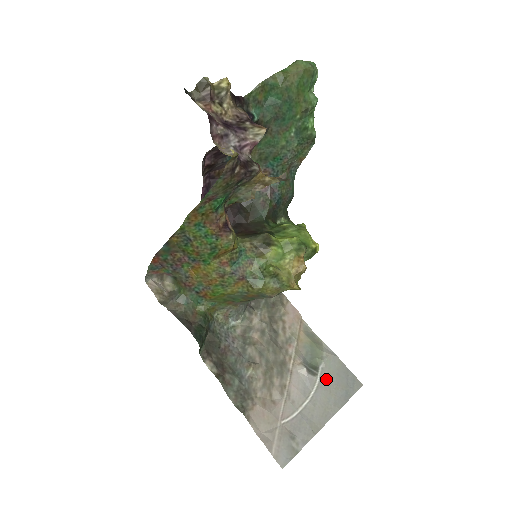
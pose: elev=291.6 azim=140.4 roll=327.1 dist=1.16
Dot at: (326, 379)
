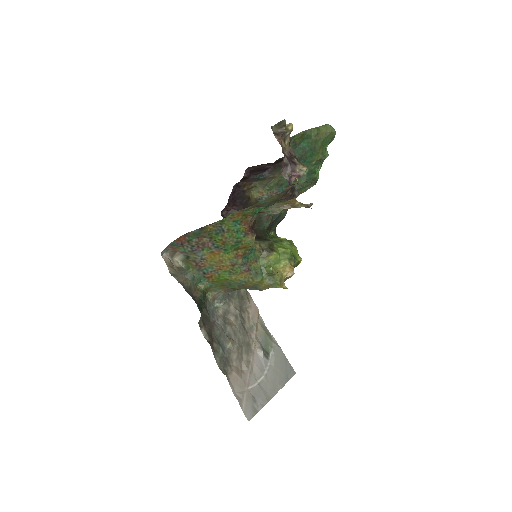
Dot at: (274, 363)
